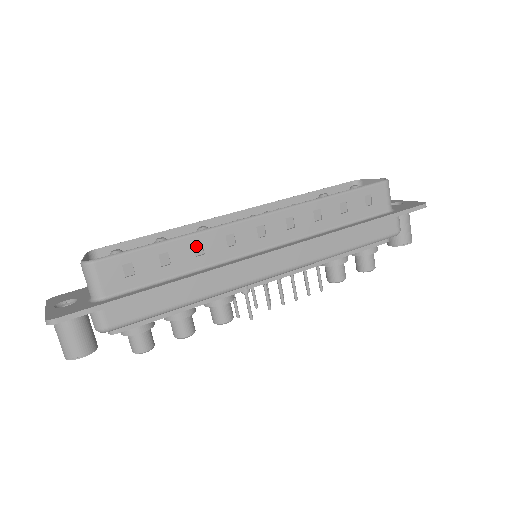
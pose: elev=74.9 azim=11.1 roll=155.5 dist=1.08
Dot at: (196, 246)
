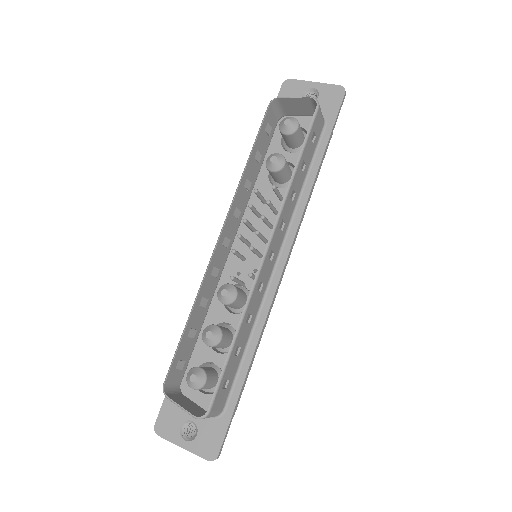
Dot at: (247, 320)
